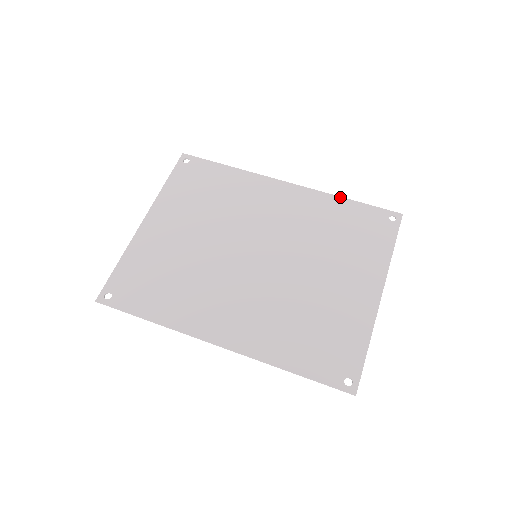
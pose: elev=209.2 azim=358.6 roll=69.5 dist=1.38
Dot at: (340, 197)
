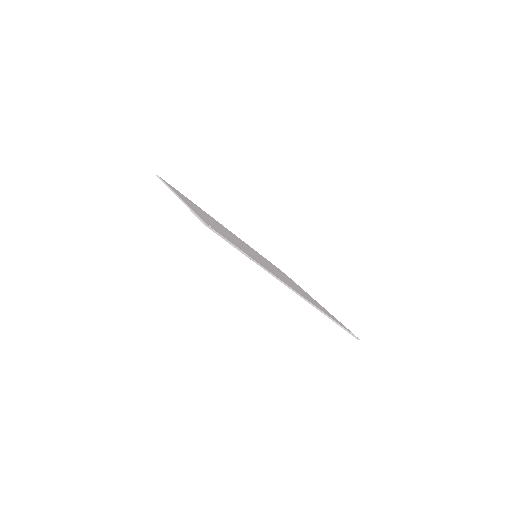
Dot at: (256, 251)
